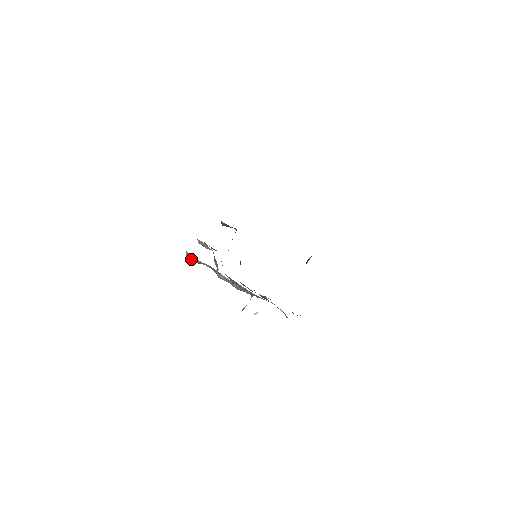
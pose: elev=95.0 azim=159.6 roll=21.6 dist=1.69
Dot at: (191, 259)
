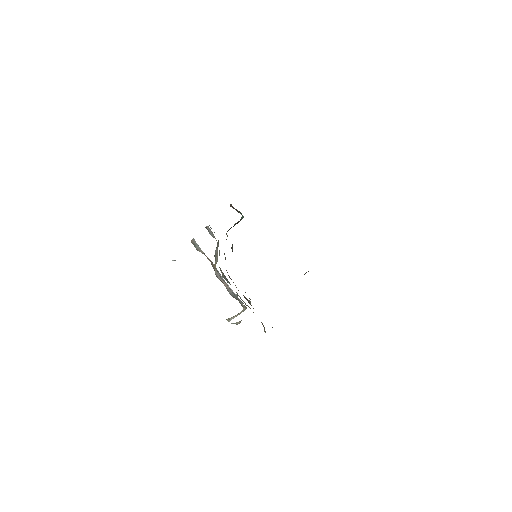
Dot at: (195, 246)
